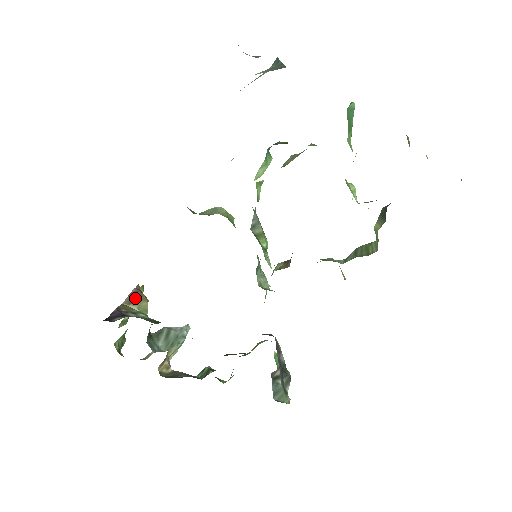
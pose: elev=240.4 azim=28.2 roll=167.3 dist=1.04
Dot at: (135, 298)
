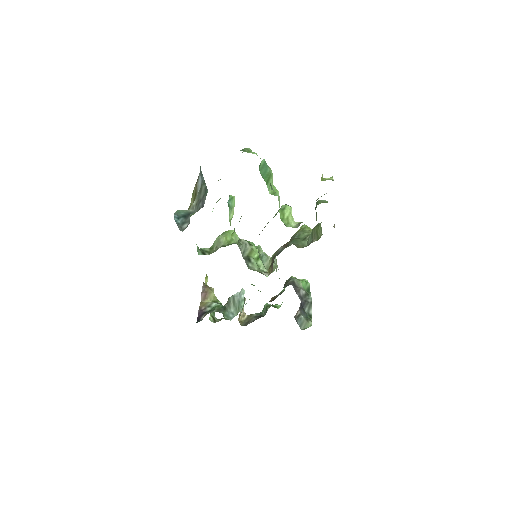
Dot at: (205, 295)
